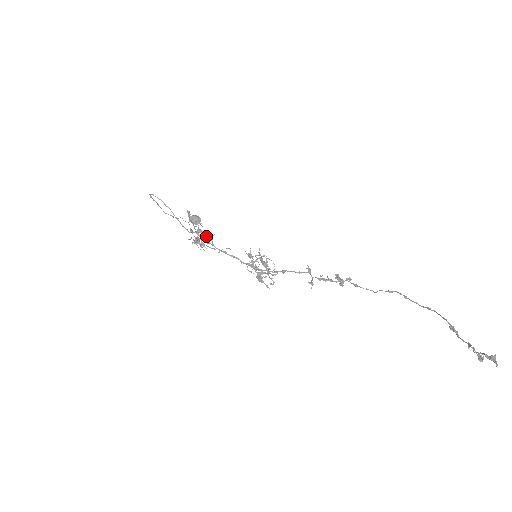
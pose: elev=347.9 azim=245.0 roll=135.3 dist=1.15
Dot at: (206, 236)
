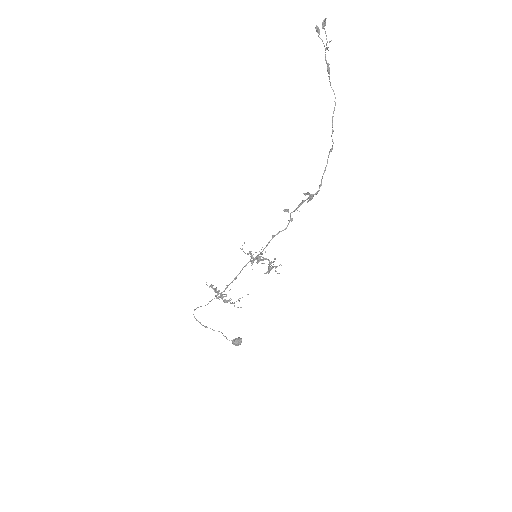
Dot at: (229, 300)
